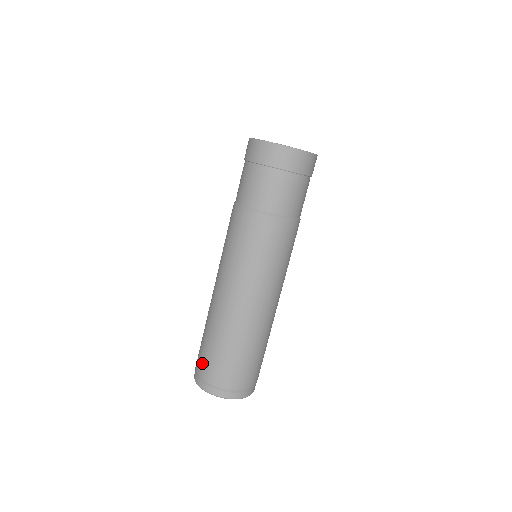
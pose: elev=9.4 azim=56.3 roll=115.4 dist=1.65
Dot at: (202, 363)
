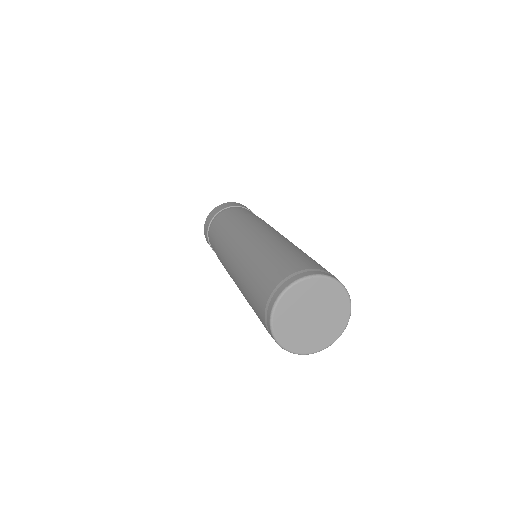
Dot at: (287, 265)
